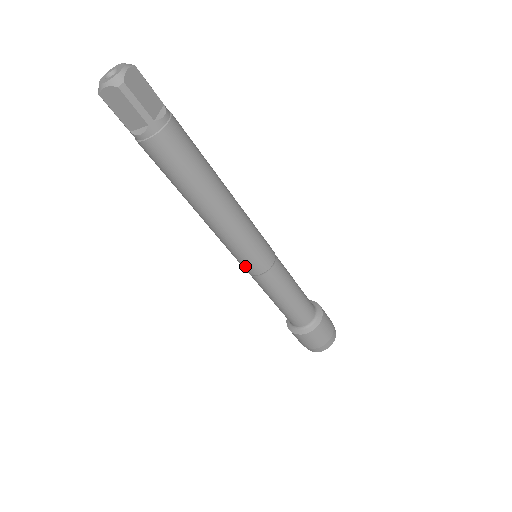
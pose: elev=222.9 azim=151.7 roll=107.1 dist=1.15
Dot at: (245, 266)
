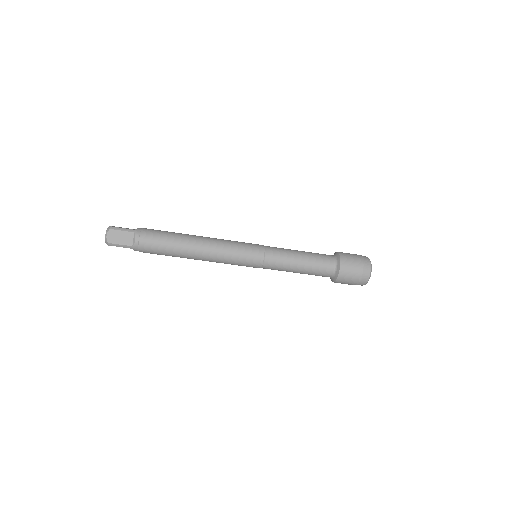
Dot at: (253, 259)
